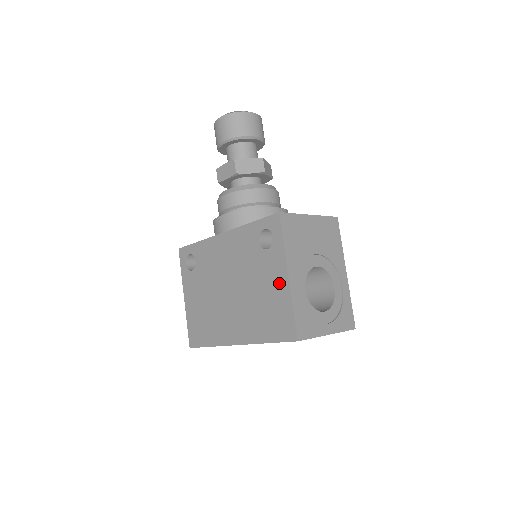
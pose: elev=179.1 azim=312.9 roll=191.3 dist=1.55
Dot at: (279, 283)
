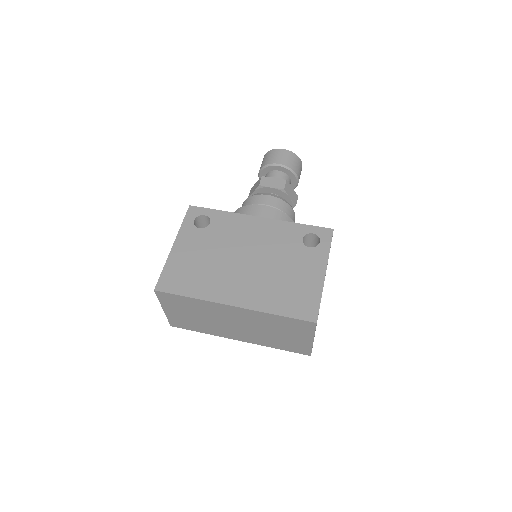
Dot at: (313, 274)
